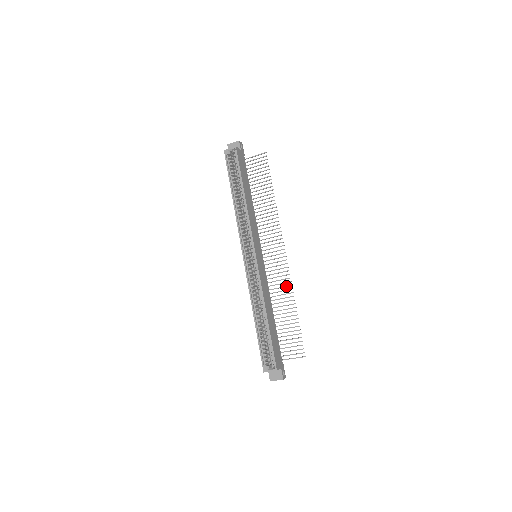
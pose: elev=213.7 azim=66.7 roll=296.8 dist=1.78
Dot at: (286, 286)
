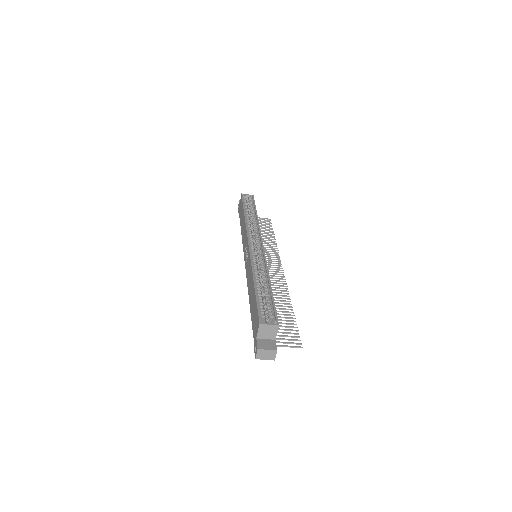
Dot at: (282, 290)
